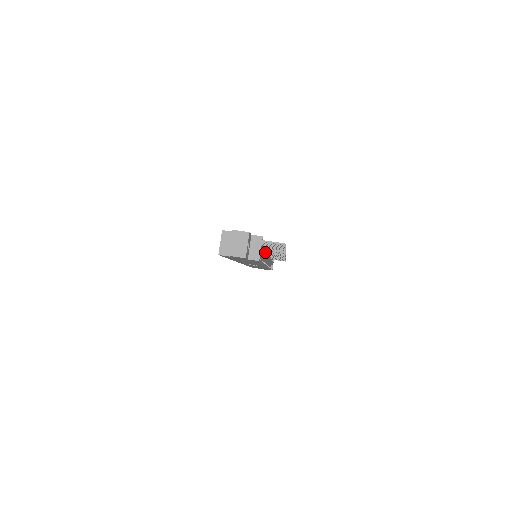
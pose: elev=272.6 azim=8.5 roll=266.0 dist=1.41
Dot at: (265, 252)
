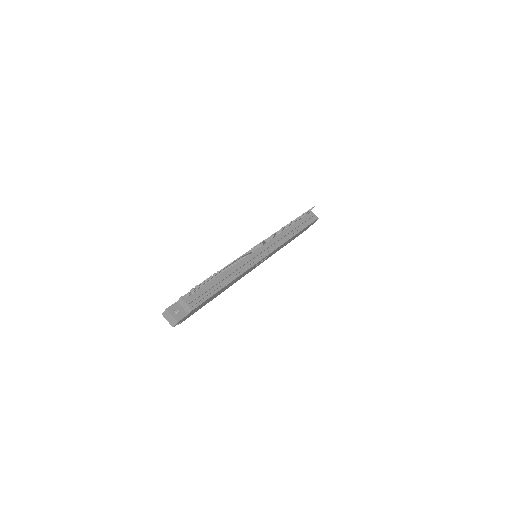
Dot at: (222, 277)
